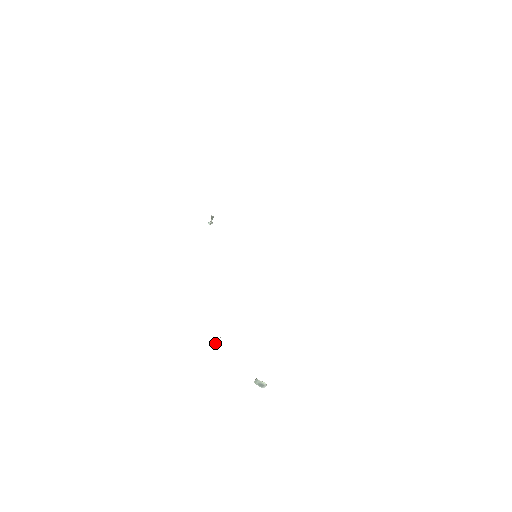
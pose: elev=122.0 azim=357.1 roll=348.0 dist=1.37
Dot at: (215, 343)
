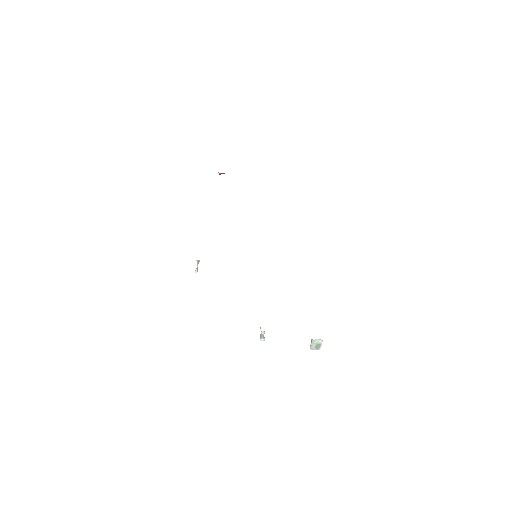
Dot at: (261, 339)
